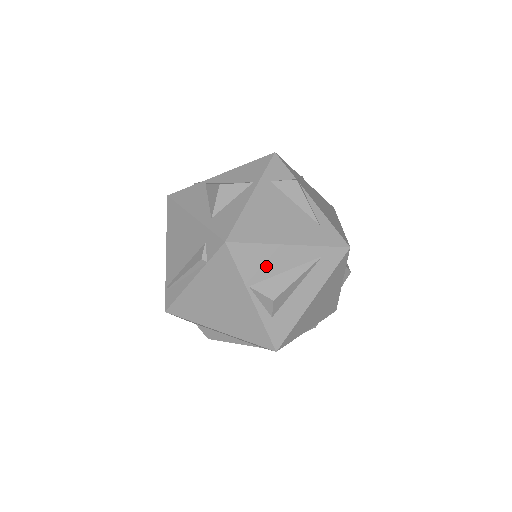
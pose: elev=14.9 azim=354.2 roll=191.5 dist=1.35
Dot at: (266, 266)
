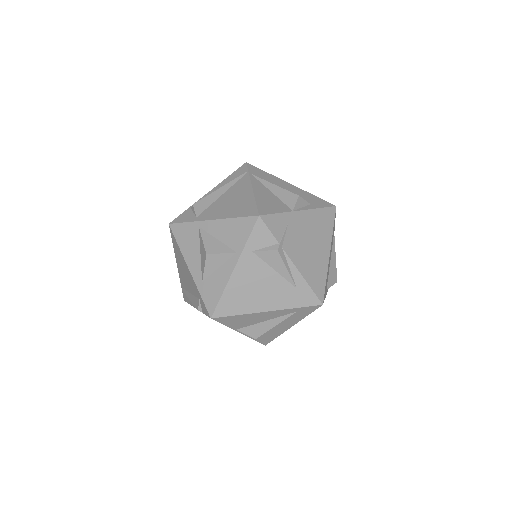
Dot at: (248, 321)
